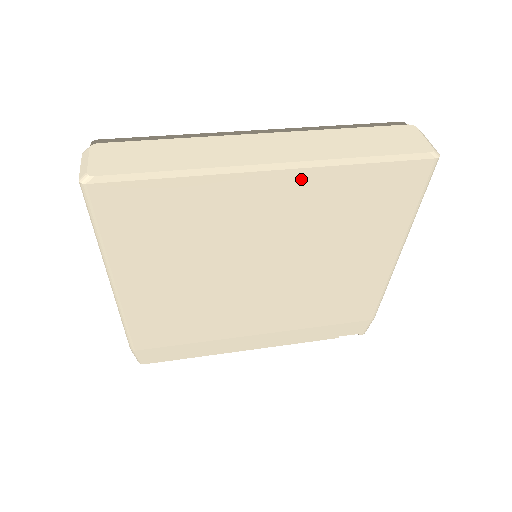
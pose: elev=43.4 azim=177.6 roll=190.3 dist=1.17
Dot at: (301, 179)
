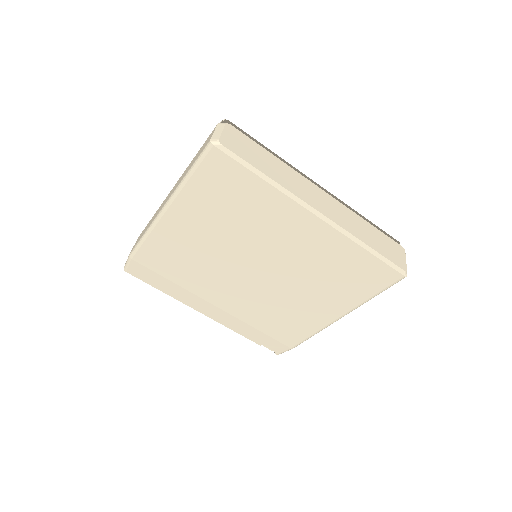
Dot at: (327, 232)
